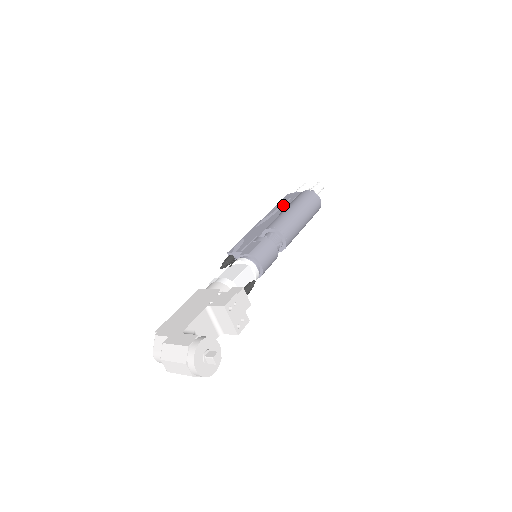
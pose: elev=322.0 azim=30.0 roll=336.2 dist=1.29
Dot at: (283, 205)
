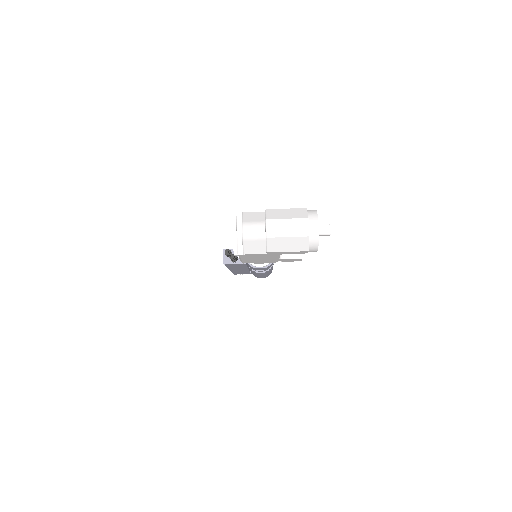
Dot at: occluded
